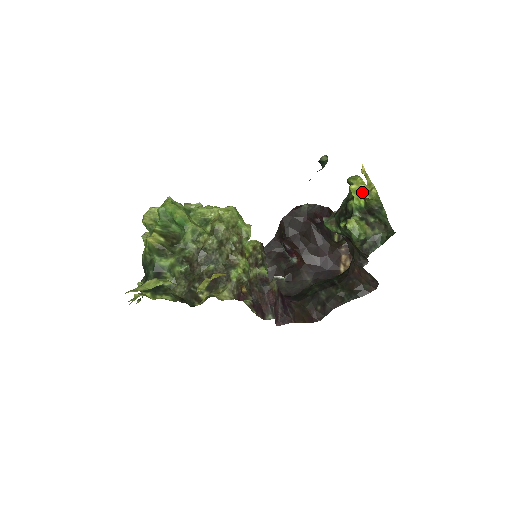
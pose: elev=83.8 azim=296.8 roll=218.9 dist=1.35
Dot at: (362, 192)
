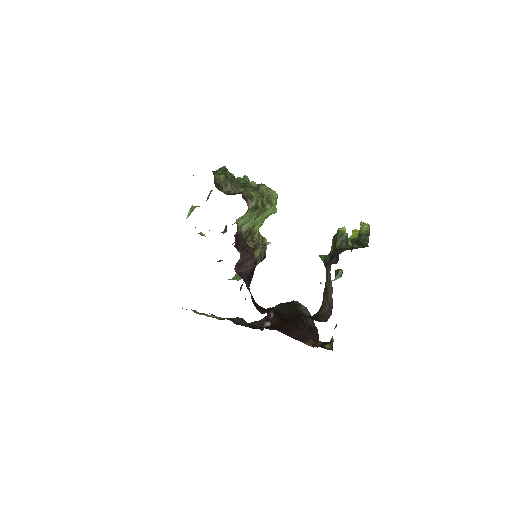
Dot at: occluded
